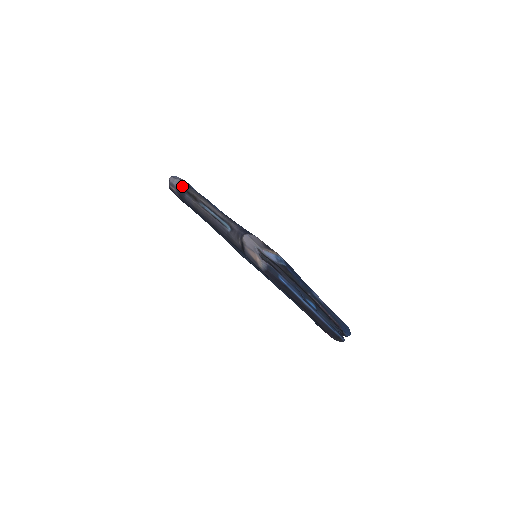
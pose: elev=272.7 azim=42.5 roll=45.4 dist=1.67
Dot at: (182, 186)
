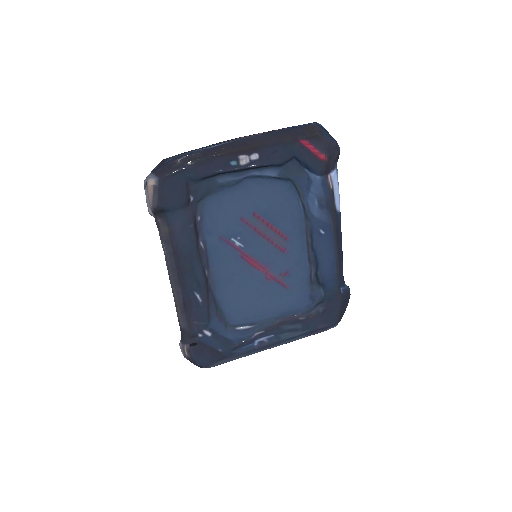
Dot at: occluded
